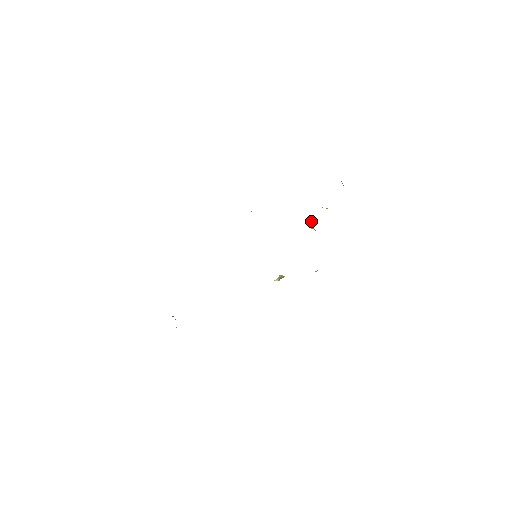
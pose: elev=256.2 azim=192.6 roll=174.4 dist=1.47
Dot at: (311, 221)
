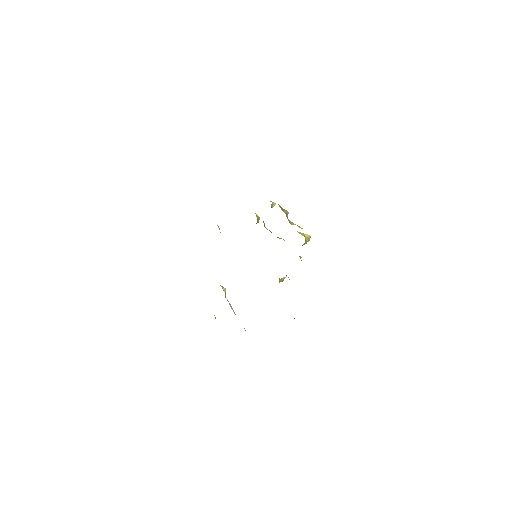
Dot at: (304, 234)
